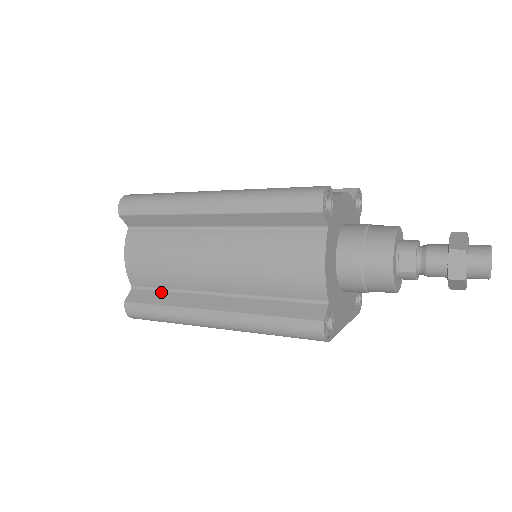
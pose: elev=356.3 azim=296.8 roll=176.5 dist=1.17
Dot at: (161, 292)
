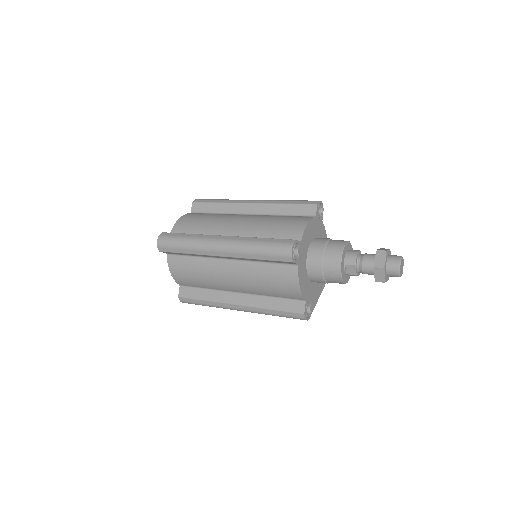
Dot at: (200, 290)
